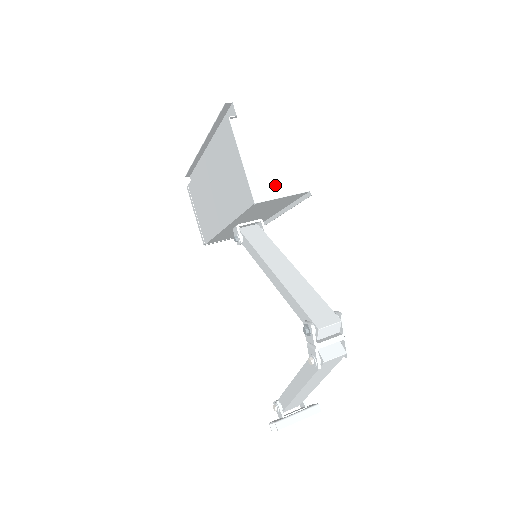
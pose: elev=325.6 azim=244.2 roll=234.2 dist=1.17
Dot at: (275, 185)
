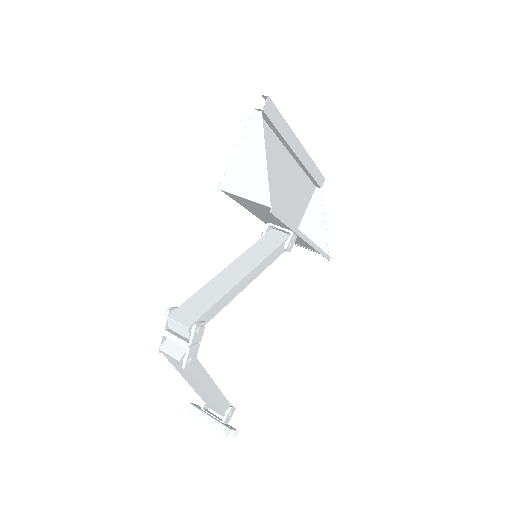
Dot at: (245, 184)
